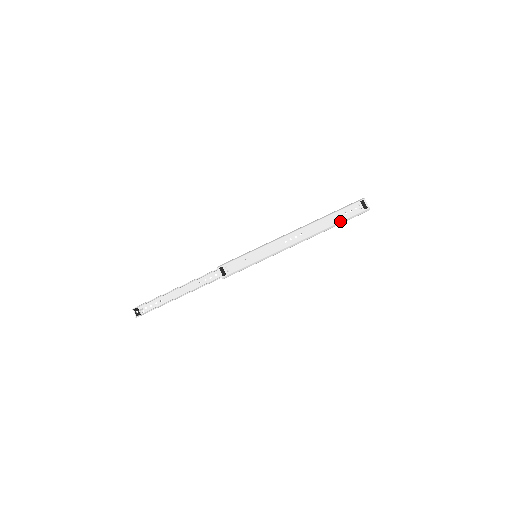
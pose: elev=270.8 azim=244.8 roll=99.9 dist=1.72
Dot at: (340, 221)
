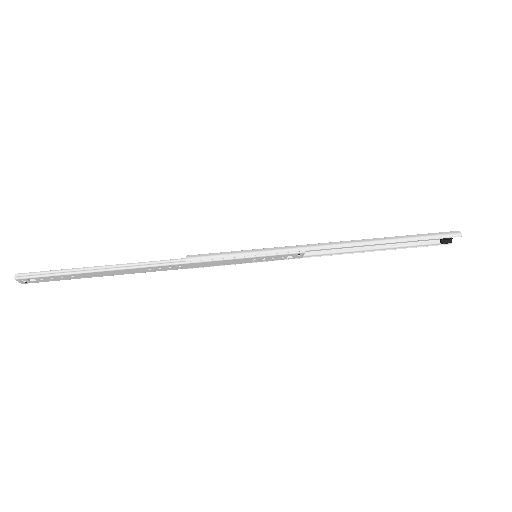
Dot at: (406, 236)
